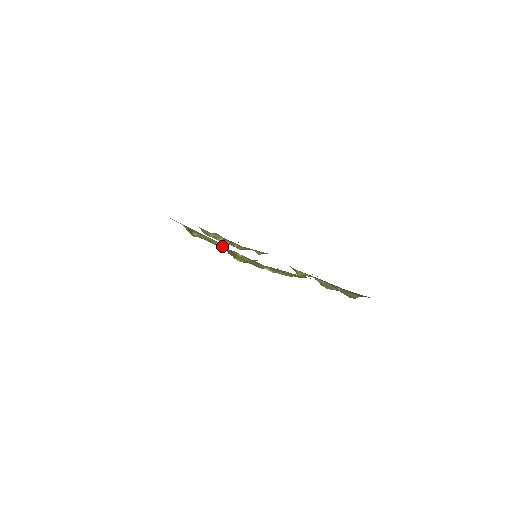
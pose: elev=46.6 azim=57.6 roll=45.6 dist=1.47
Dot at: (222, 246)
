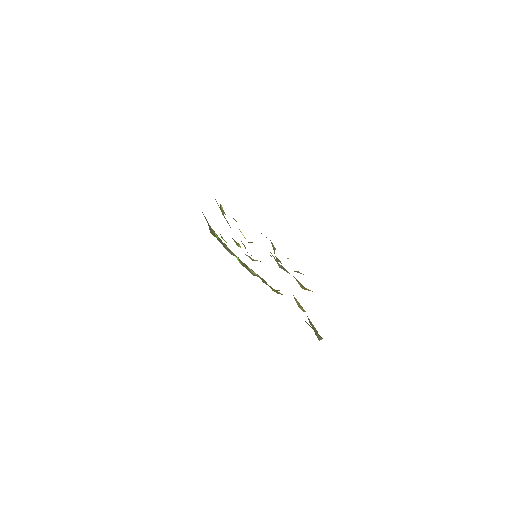
Dot at: (230, 227)
